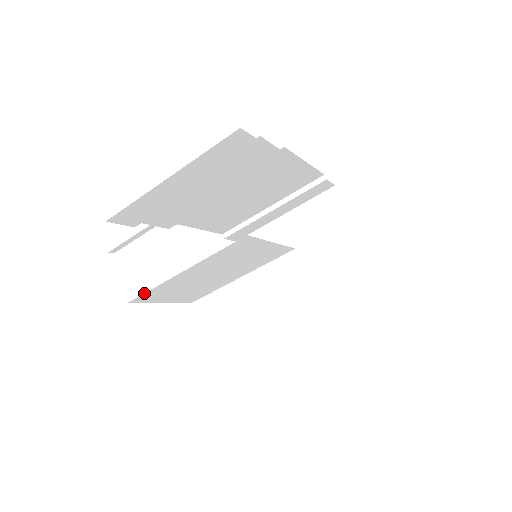
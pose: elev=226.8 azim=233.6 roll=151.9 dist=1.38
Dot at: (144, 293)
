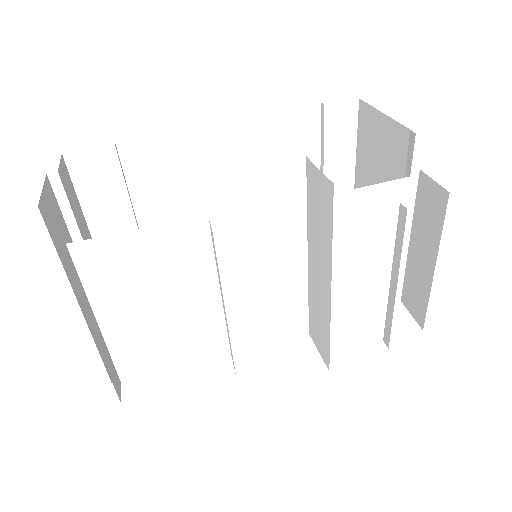
Dot at: (114, 365)
